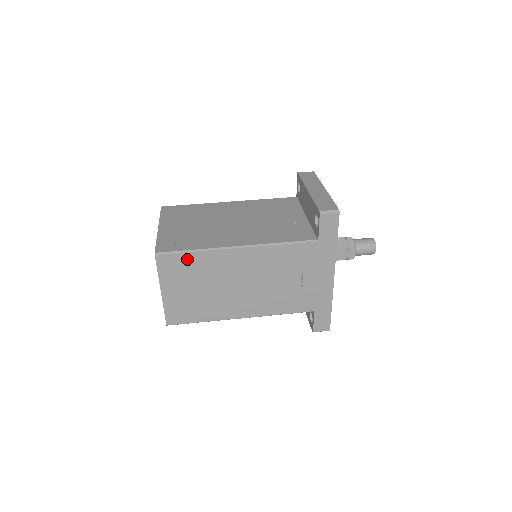
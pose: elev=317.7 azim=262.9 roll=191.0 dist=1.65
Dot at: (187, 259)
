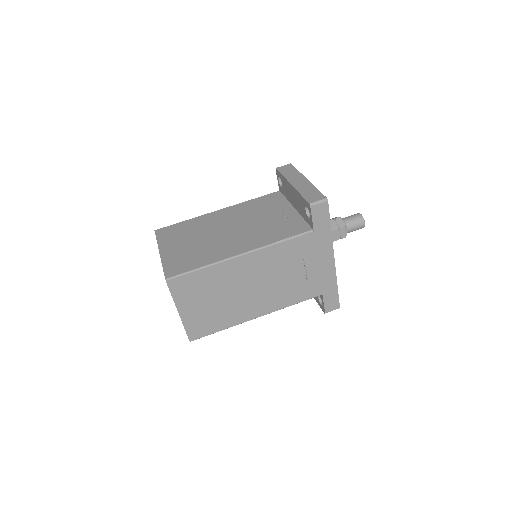
Dot at: (197, 277)
